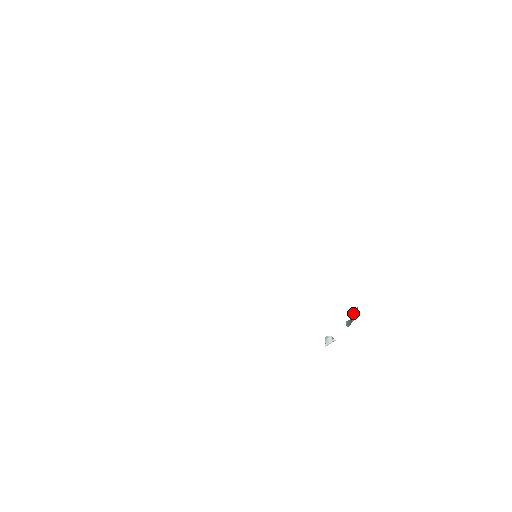
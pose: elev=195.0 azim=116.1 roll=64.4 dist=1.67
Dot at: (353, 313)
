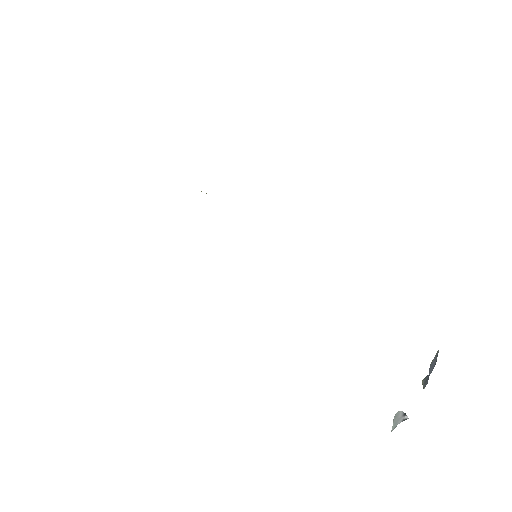
Dot at: (432, 361)
